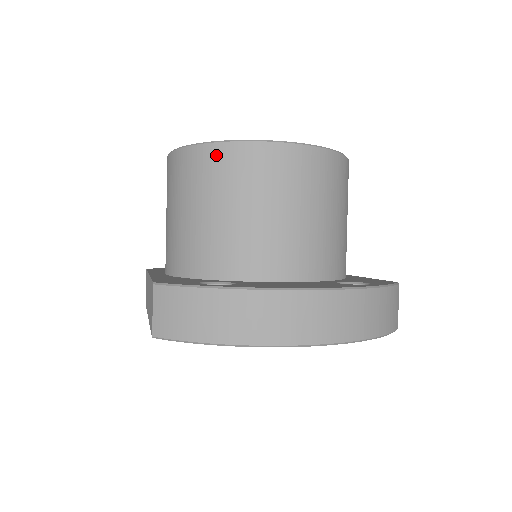
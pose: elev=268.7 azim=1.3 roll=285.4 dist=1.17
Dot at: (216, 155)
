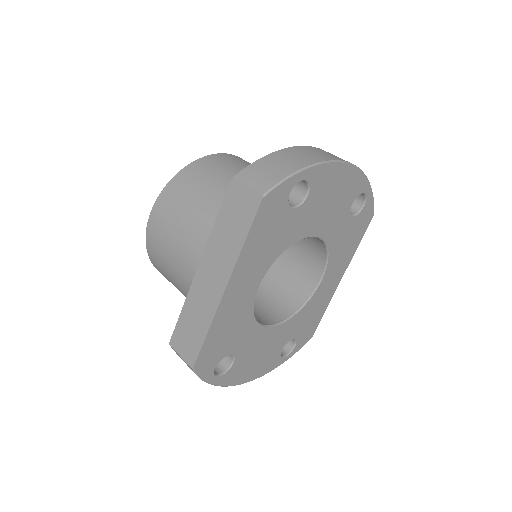
Dot at: (198, 165)
